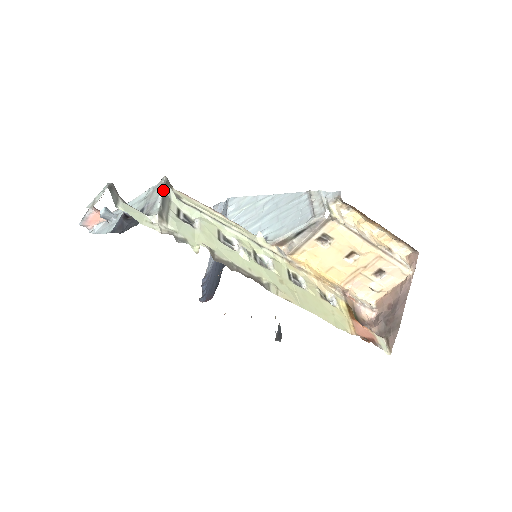
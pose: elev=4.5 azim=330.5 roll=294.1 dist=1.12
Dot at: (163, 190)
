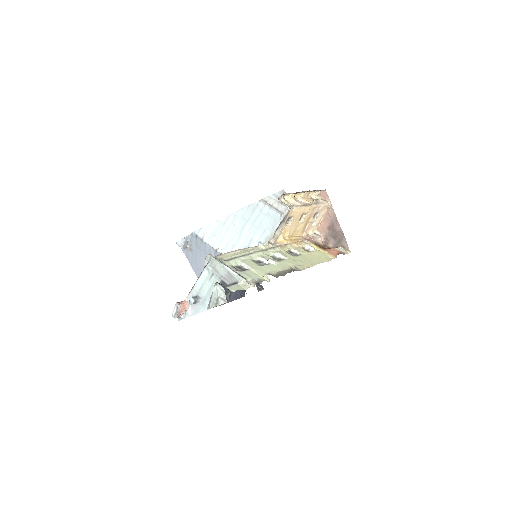
Dot at: (222, 263)
